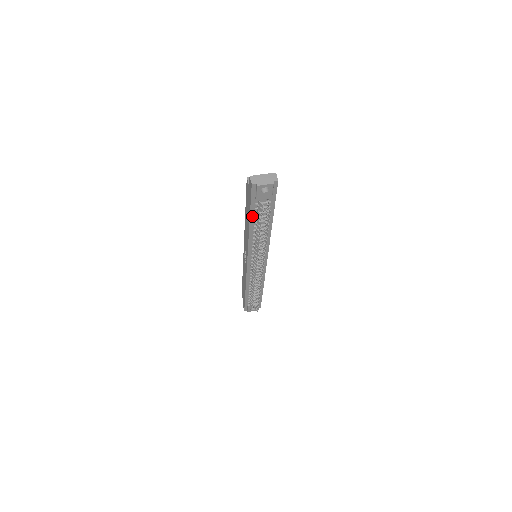
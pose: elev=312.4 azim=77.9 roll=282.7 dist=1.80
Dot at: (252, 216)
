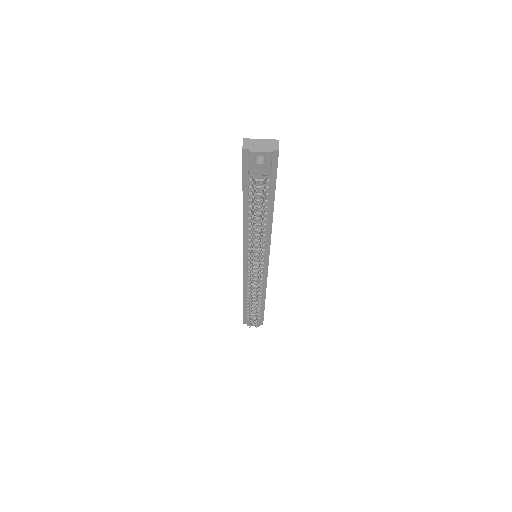
Dot at: (246, 197)
